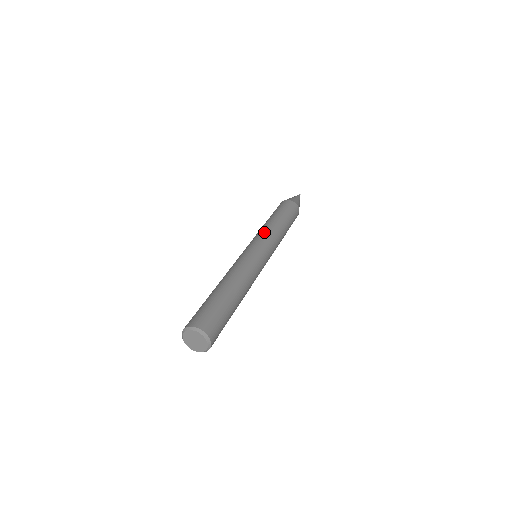
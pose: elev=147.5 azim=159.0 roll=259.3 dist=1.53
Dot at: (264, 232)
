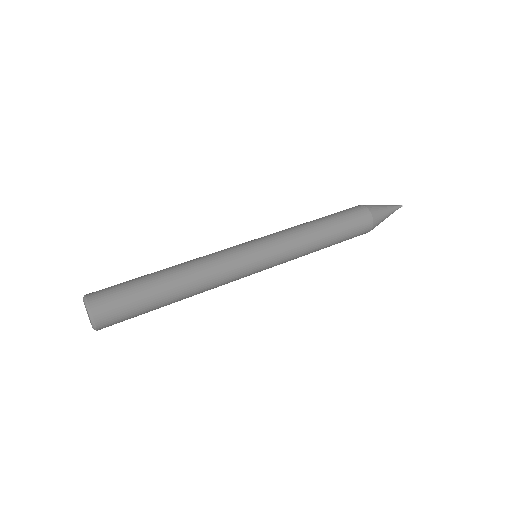
Dot at: occluded
